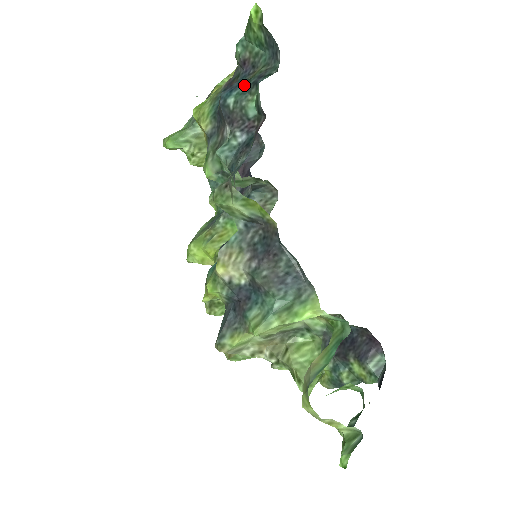
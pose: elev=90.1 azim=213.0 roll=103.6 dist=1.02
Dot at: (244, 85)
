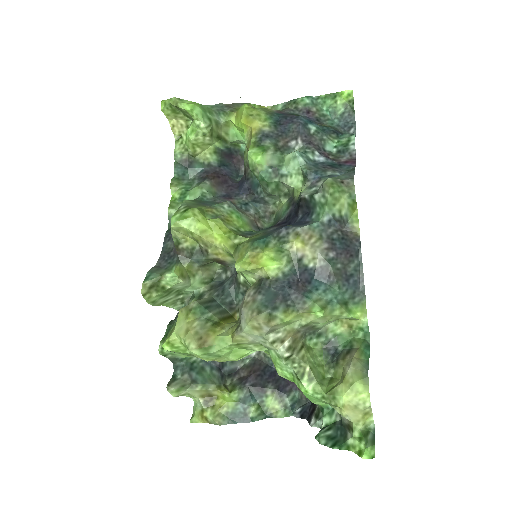
Dot at: (321, 126)
